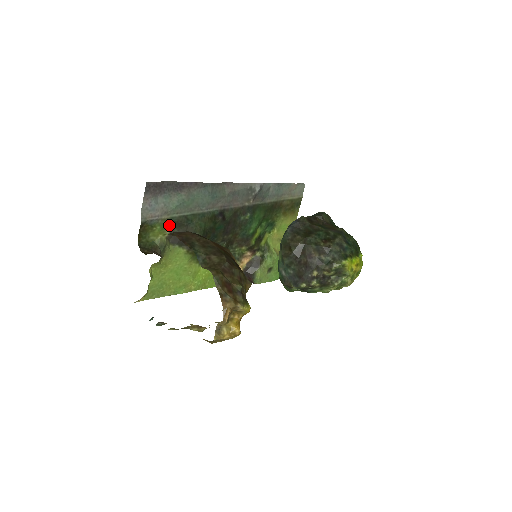
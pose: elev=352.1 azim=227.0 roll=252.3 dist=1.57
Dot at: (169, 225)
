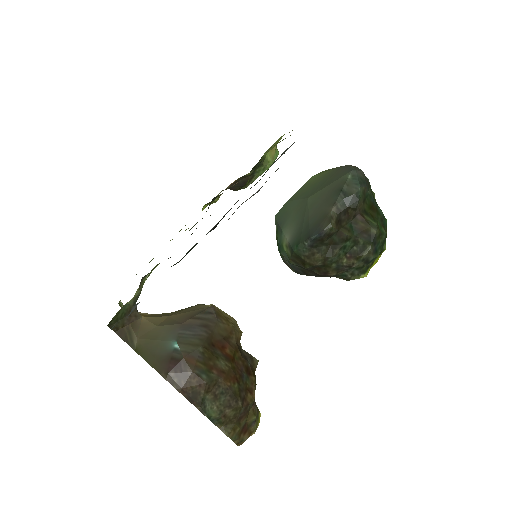
Dot at: occluded
